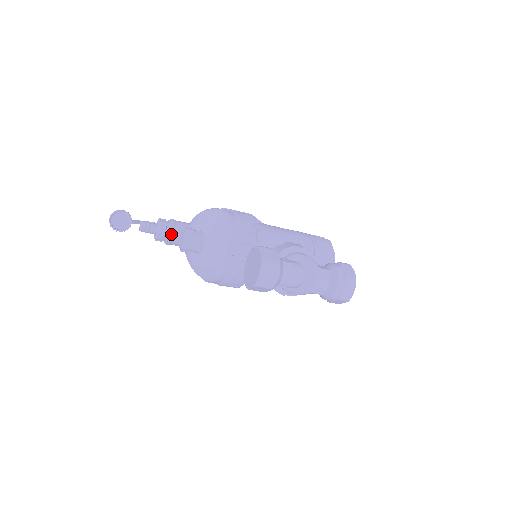
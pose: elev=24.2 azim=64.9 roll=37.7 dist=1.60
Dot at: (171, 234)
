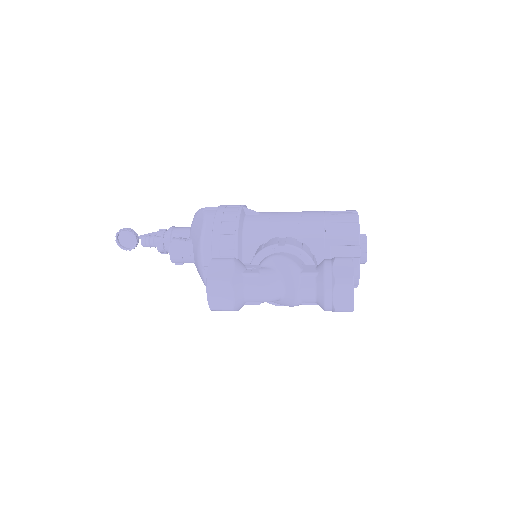
Dot at: (168, 246)
